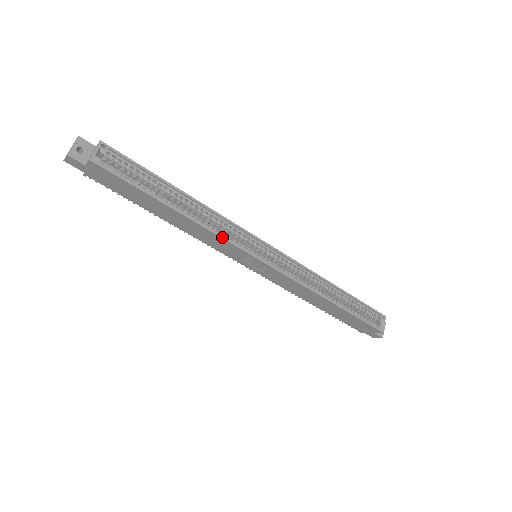
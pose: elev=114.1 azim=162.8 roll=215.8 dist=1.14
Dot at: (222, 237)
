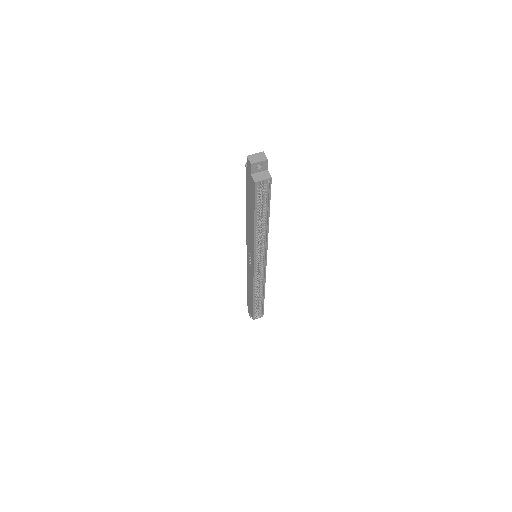
Dot at: (255, 248)
